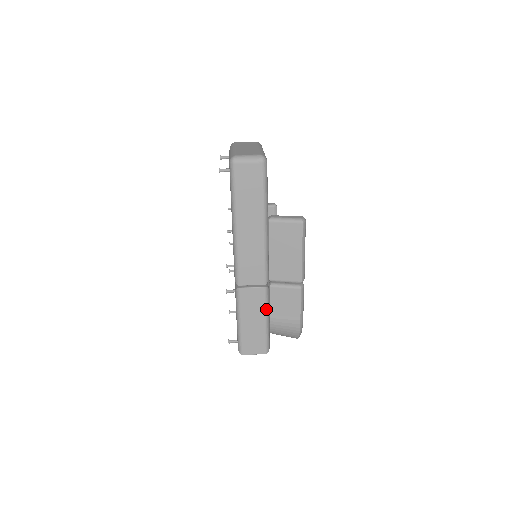
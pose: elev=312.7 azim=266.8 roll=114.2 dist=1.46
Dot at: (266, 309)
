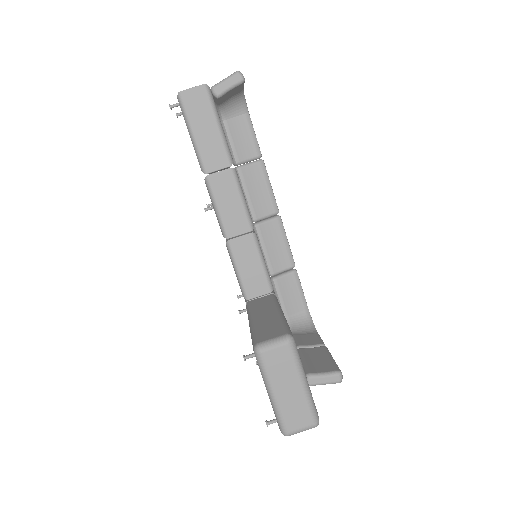
Dot at: occluded
